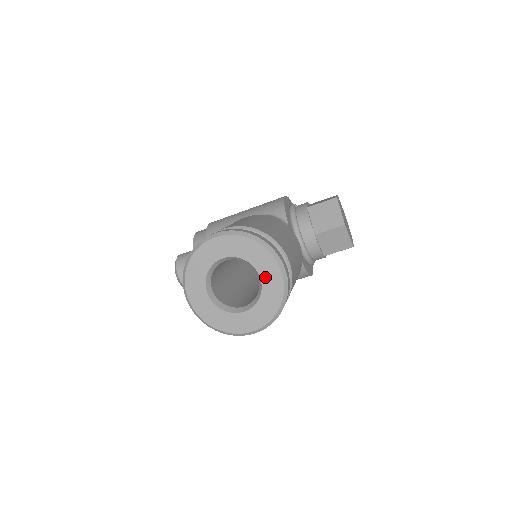
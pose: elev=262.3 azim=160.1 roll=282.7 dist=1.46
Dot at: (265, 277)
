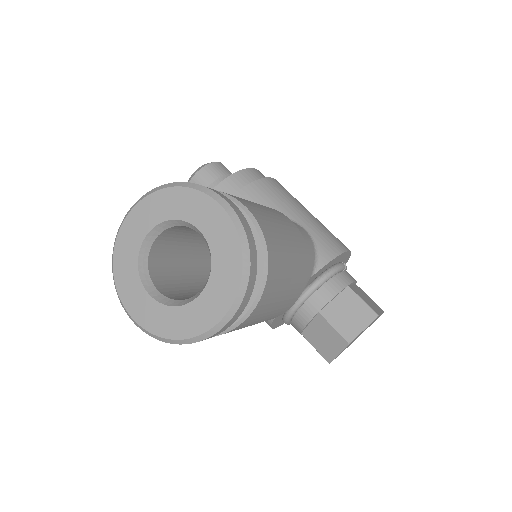
Dot at: (204, 301)
